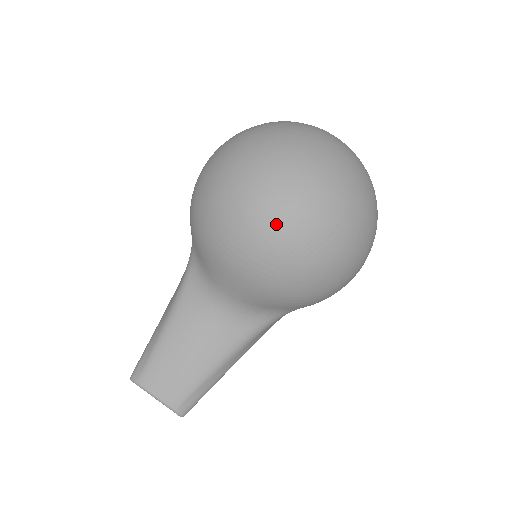
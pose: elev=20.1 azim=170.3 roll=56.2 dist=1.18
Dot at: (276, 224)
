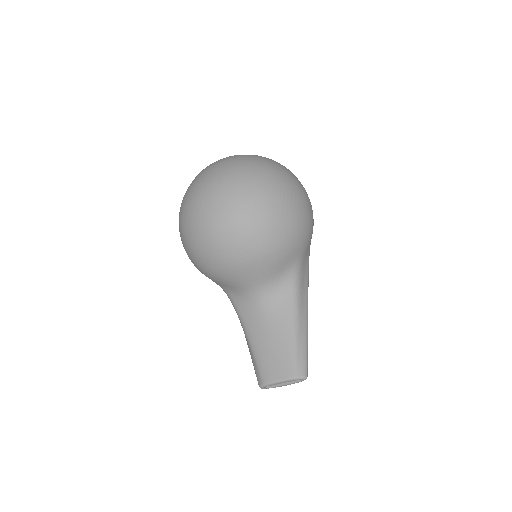
Dot at: (223, 222)
